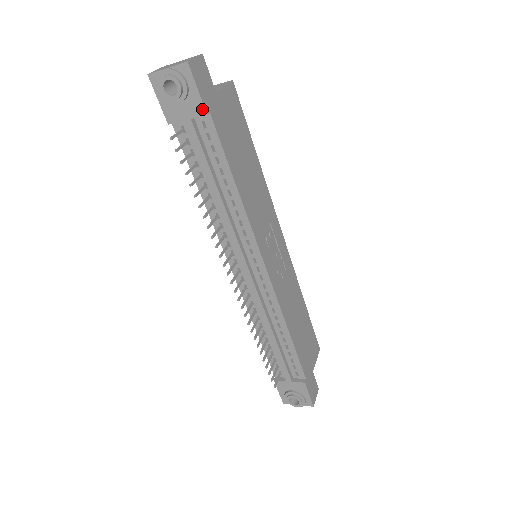
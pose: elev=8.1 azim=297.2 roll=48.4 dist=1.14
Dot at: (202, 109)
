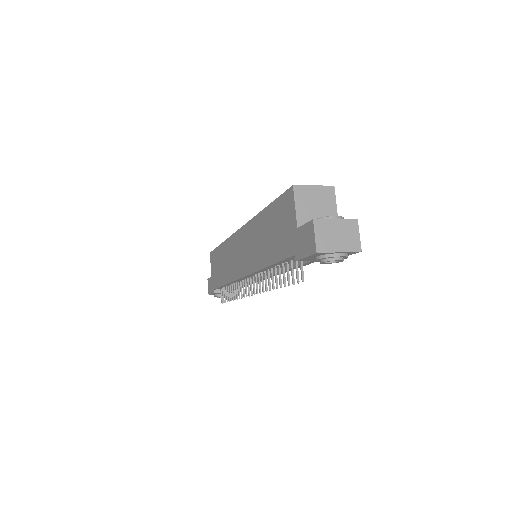
Dot at: occluded
